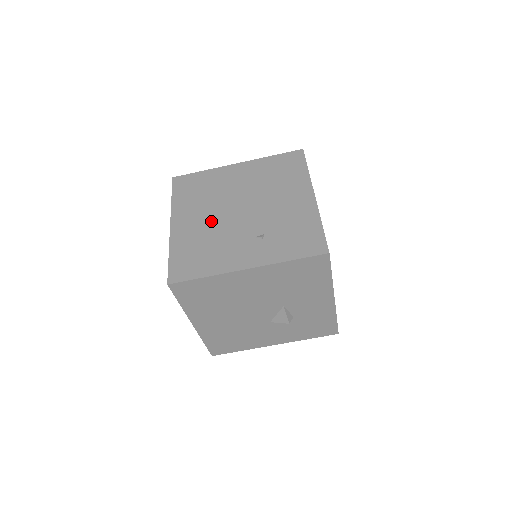
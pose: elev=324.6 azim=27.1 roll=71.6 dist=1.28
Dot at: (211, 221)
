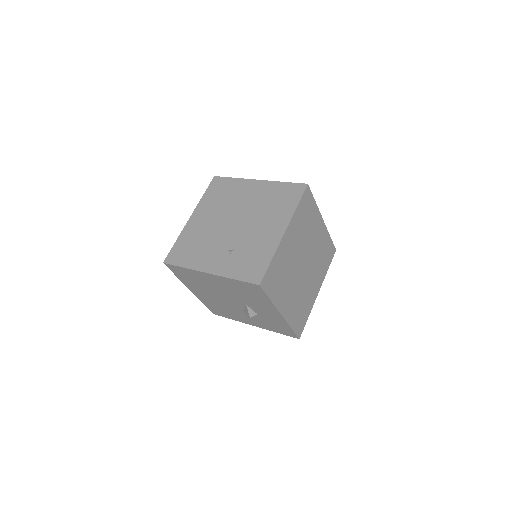
Dot at: (212, 225)
